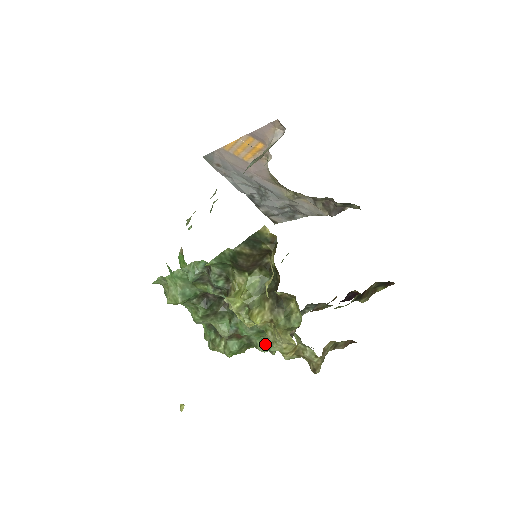
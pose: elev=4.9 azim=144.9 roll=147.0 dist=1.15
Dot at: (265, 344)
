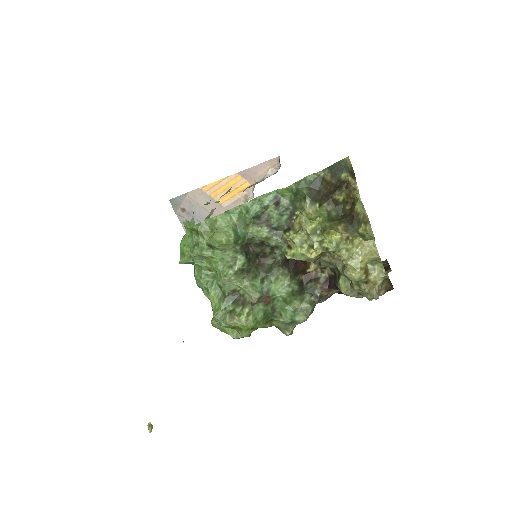
Dot at: (290, 313)
